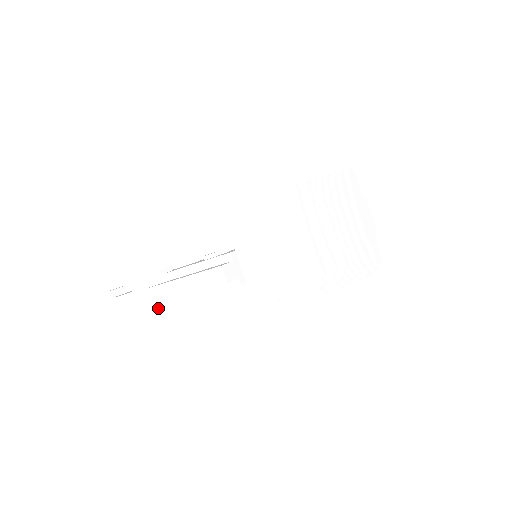
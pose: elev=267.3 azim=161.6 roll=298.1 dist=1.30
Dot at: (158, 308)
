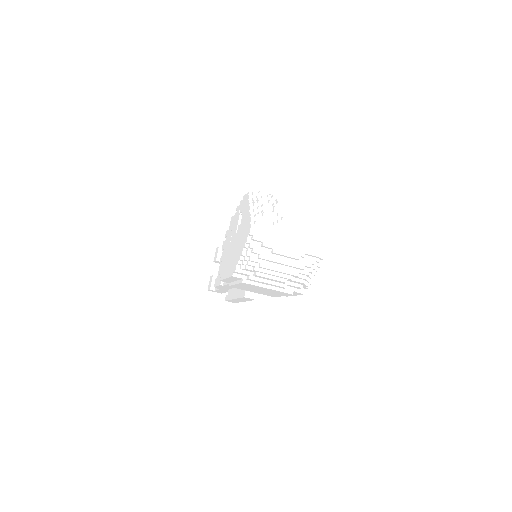
Dot at: occluded
